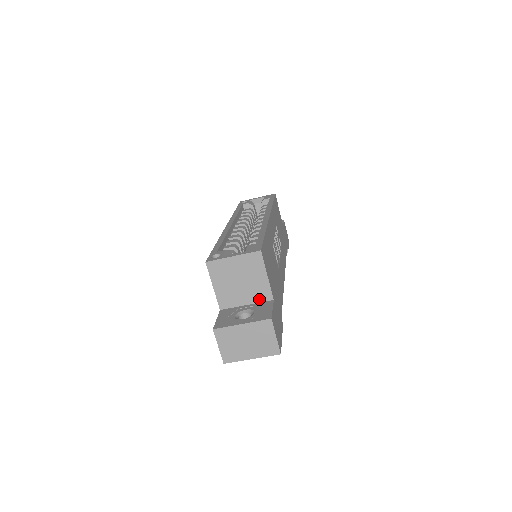
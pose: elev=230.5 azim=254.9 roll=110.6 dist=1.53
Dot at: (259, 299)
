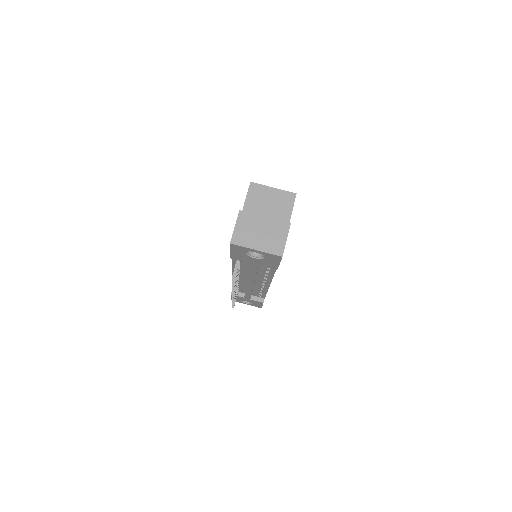
Dot at: occluded
